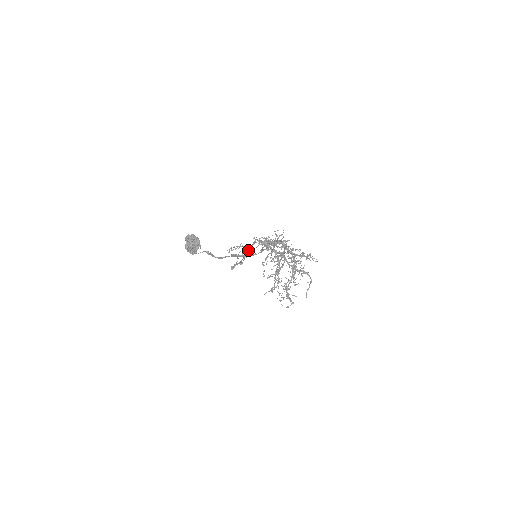
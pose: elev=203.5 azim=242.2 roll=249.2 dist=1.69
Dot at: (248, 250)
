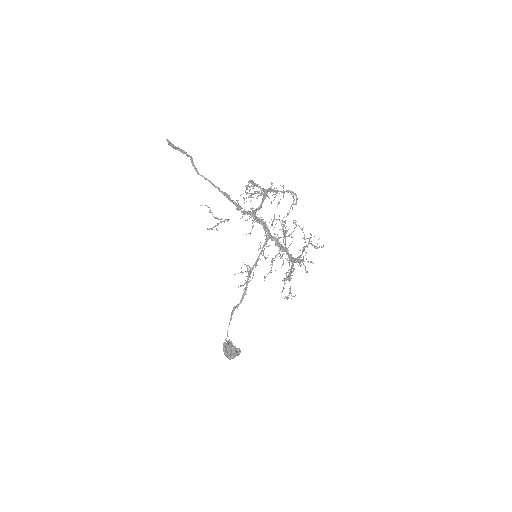
Dot at: occluded
